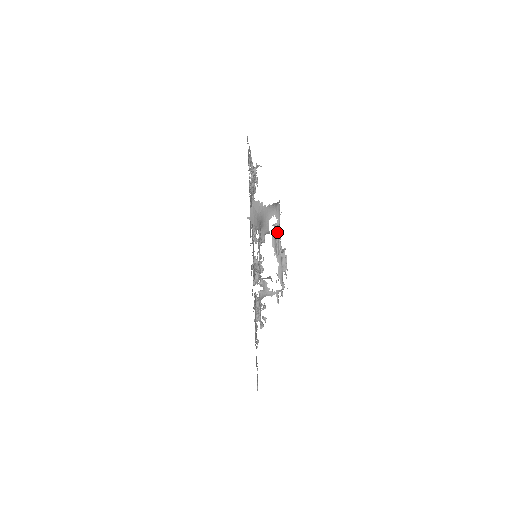
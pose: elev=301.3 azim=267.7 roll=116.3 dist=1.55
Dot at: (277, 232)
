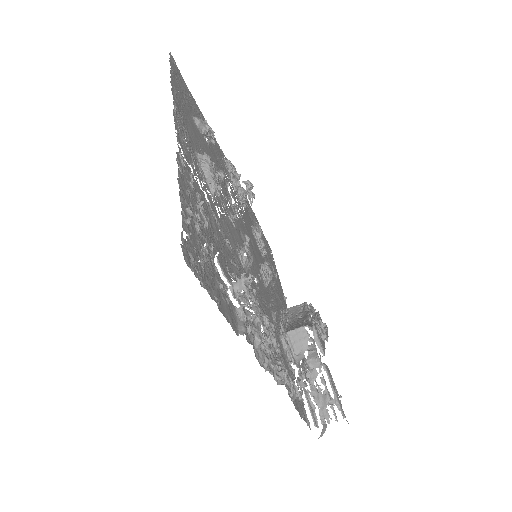
Dot at: occluded
